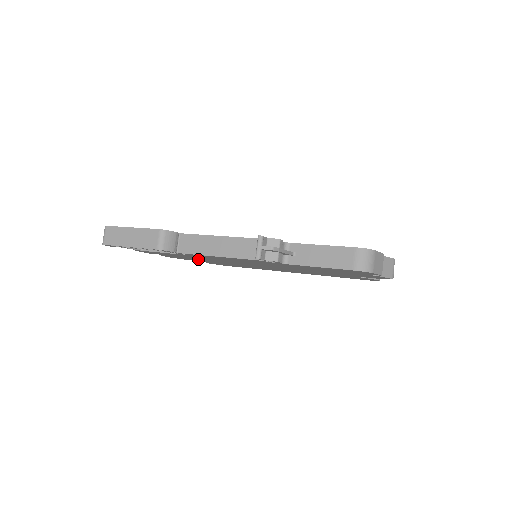
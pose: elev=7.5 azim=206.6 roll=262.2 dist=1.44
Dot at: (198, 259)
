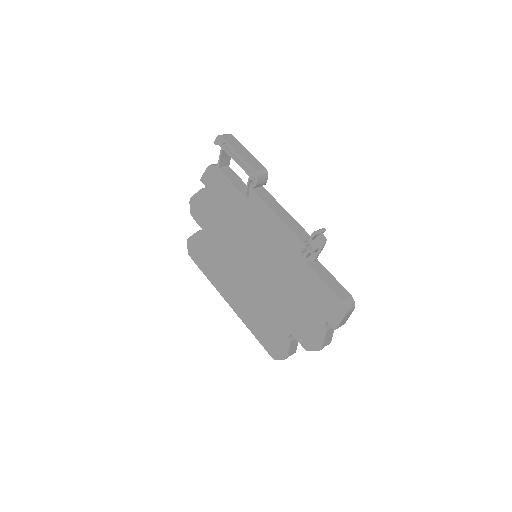
Dot at: (217, 219)
